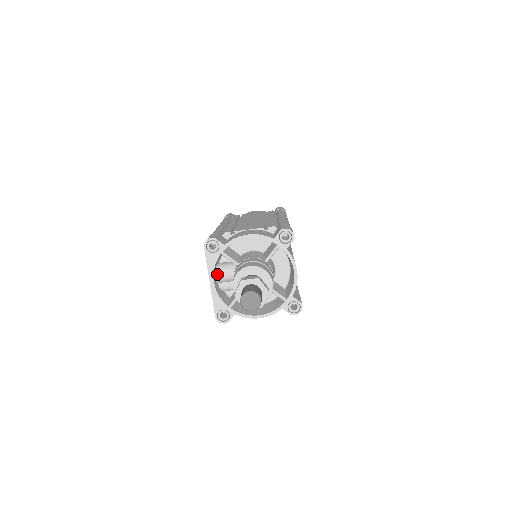
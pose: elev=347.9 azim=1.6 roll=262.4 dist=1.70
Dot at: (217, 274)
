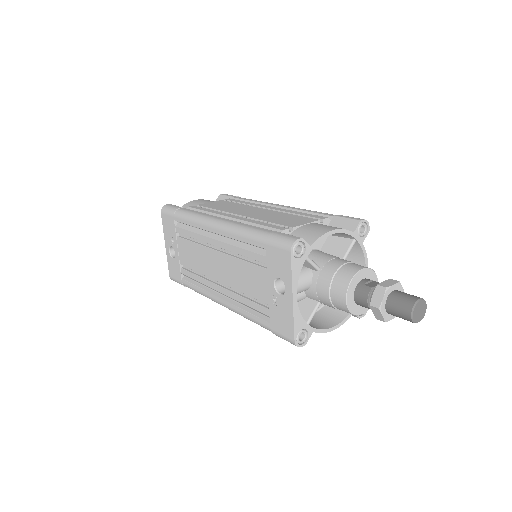
Dot at: (296, 285)
